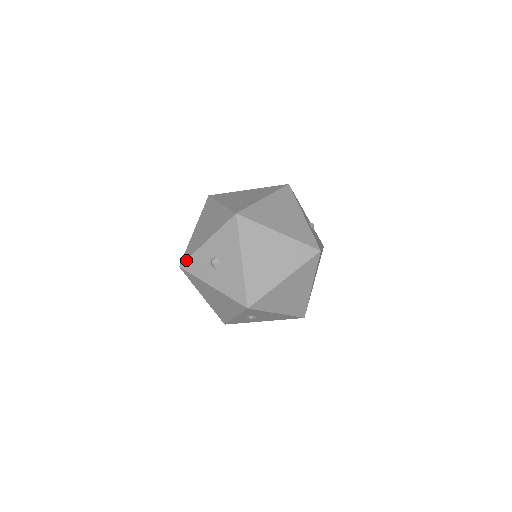
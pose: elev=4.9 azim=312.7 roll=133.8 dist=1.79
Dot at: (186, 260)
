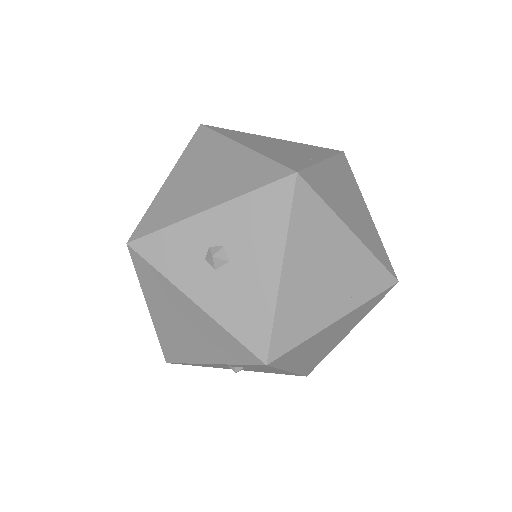
Dot at: (148, 234)
